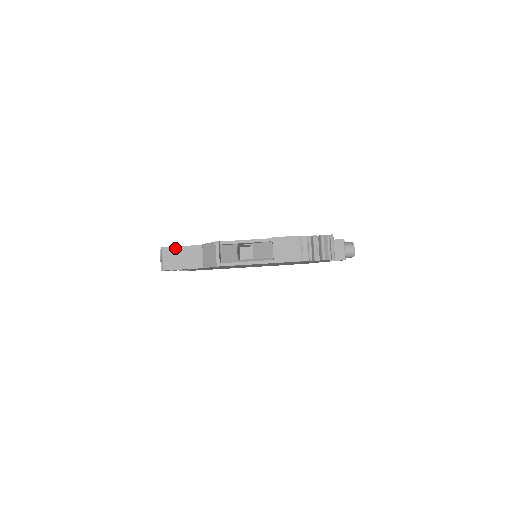
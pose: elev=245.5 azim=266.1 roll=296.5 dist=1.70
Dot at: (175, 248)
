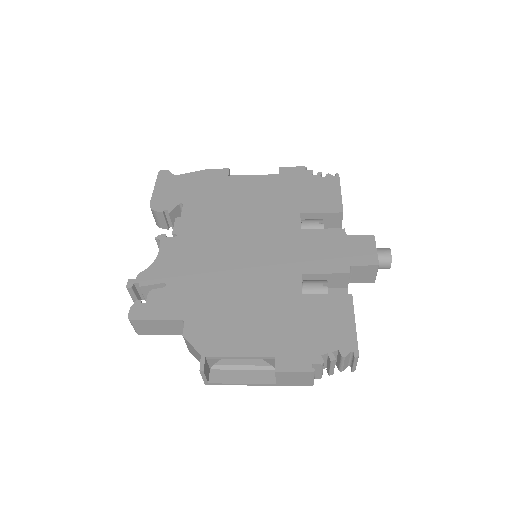
Dot at: (147, 321)
